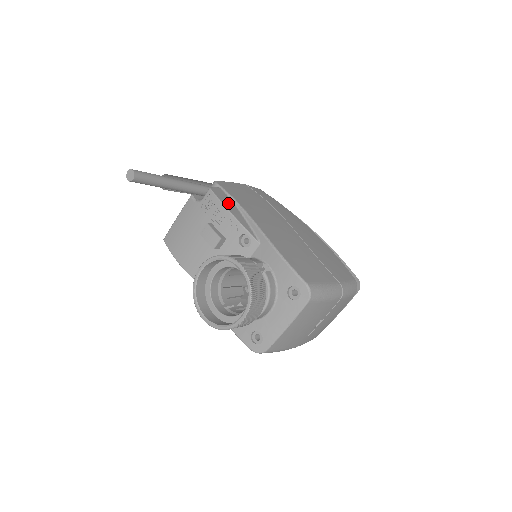
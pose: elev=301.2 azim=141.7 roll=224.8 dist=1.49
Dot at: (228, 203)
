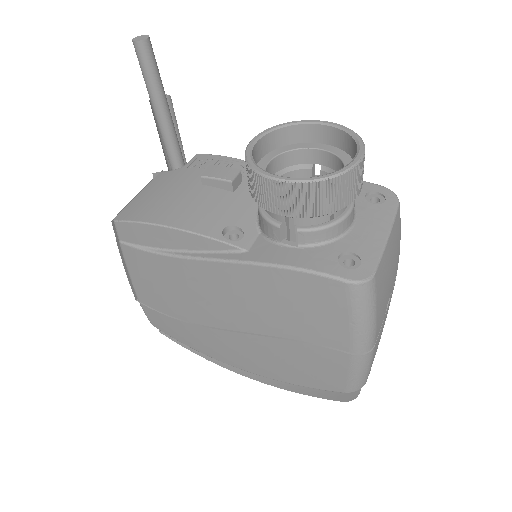
Dot at: occluded
